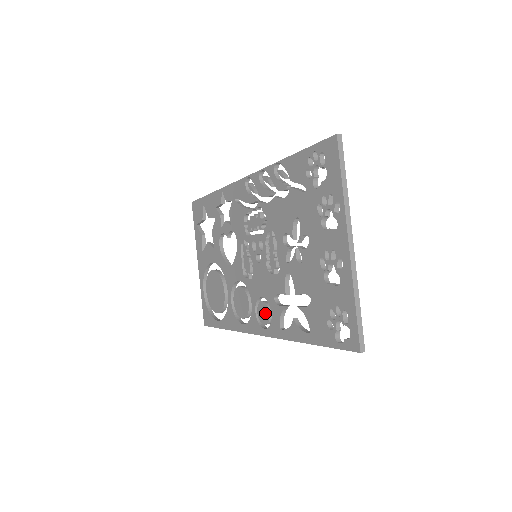
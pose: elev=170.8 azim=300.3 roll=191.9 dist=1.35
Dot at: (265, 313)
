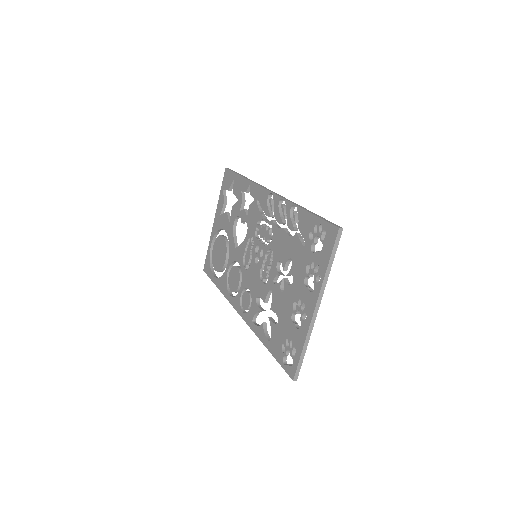
Dot at: (247, 302)
